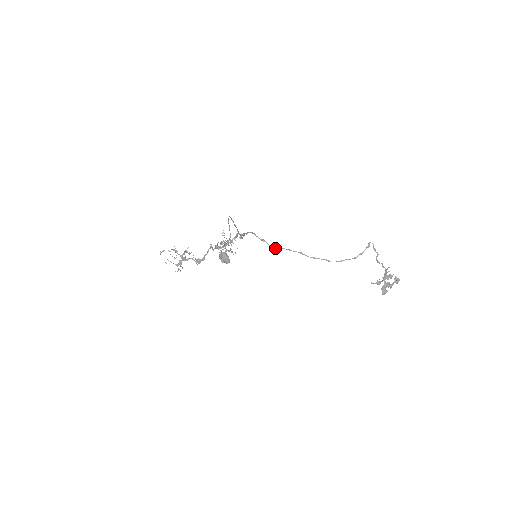
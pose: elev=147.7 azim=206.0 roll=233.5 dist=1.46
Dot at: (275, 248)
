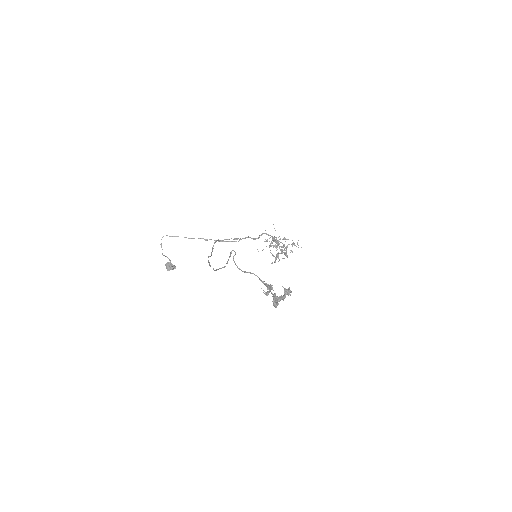
Dot at: (211, 255)
